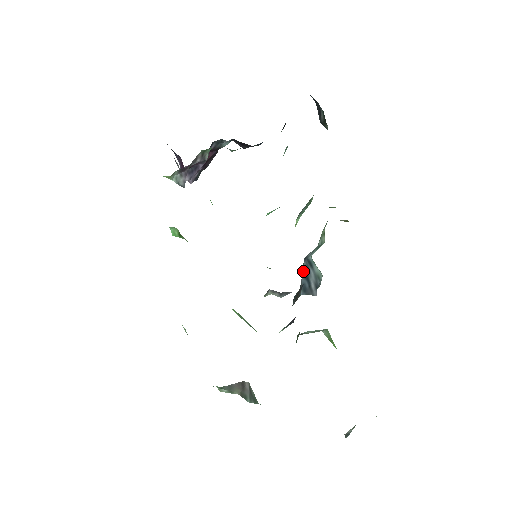
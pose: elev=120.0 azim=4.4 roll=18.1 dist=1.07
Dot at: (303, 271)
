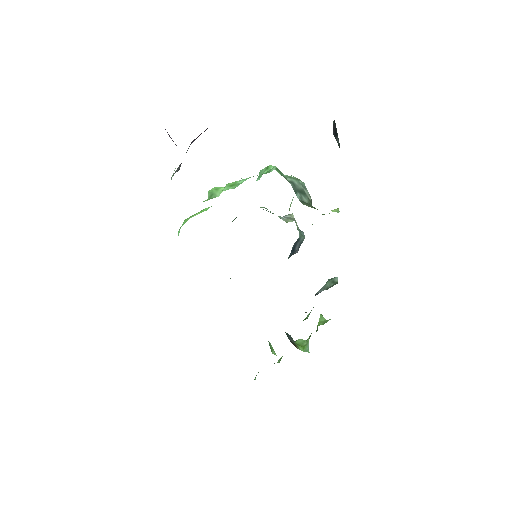
Dot at: (291, 250)
